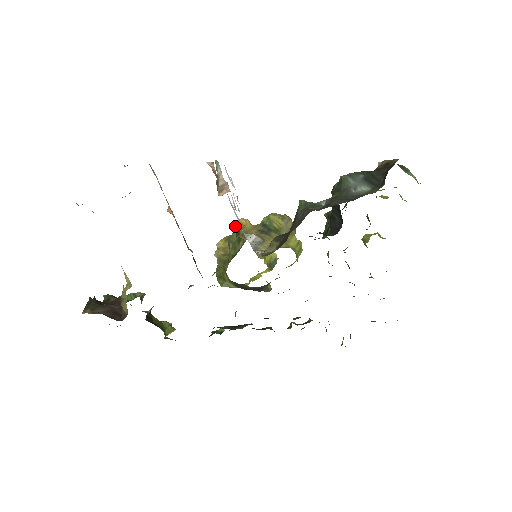
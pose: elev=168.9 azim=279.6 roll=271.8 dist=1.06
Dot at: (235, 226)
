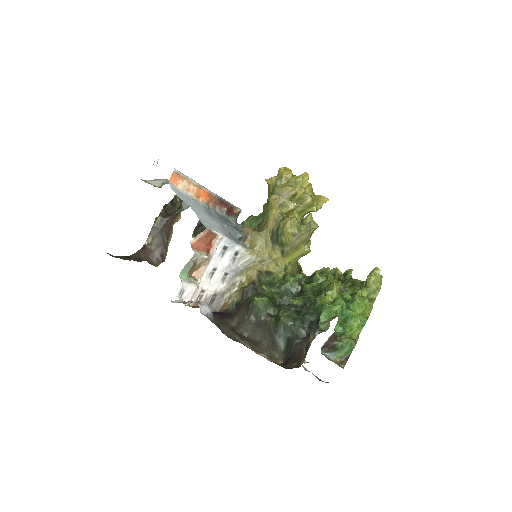
Dot at: (240, 238)
